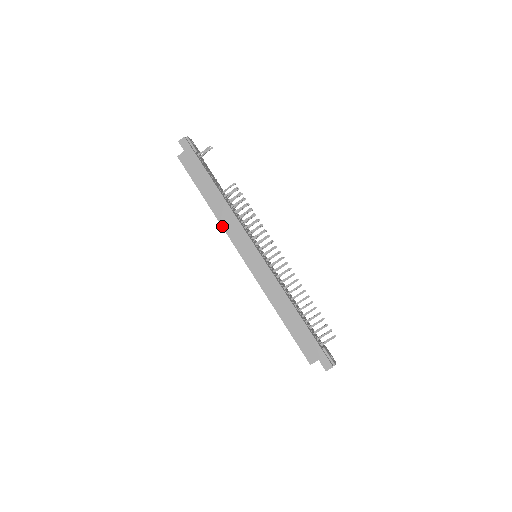
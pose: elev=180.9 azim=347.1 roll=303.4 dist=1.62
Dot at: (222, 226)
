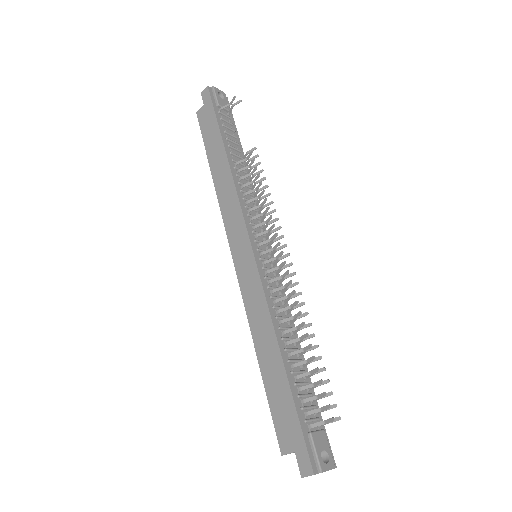
Dot at: (220, 206)
